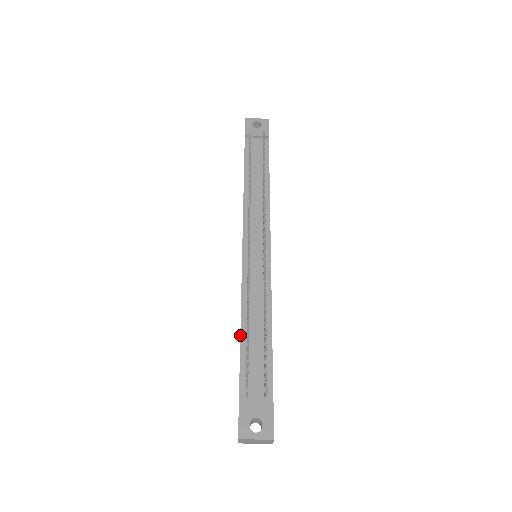
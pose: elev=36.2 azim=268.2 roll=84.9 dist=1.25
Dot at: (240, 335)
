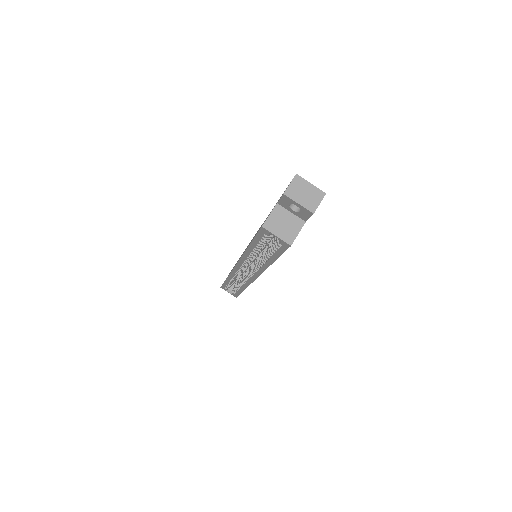
Dot at: occluded
